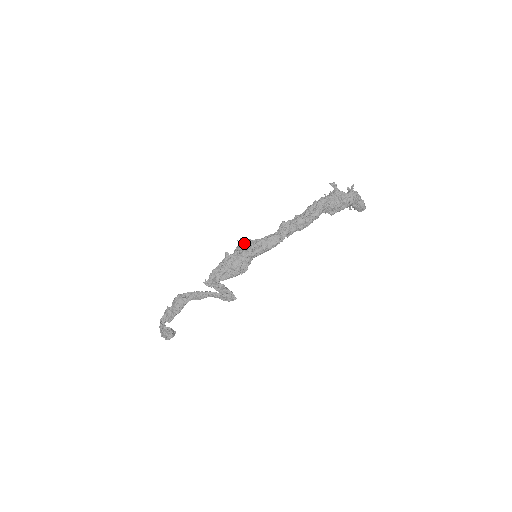
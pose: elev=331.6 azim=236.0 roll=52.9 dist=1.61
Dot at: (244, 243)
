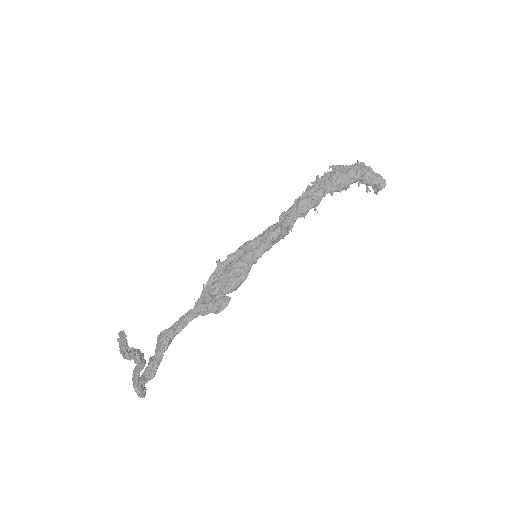
Dot at: (239, 247)
